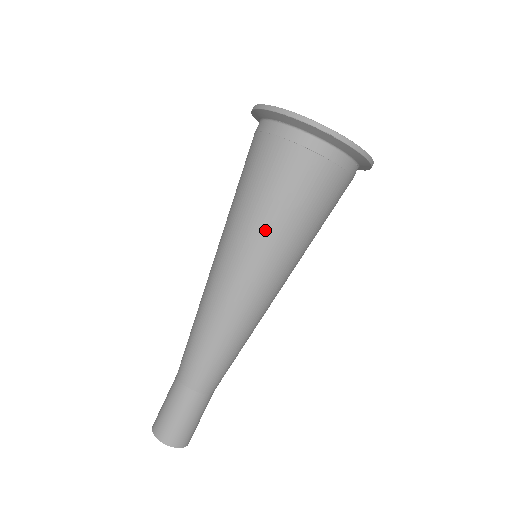
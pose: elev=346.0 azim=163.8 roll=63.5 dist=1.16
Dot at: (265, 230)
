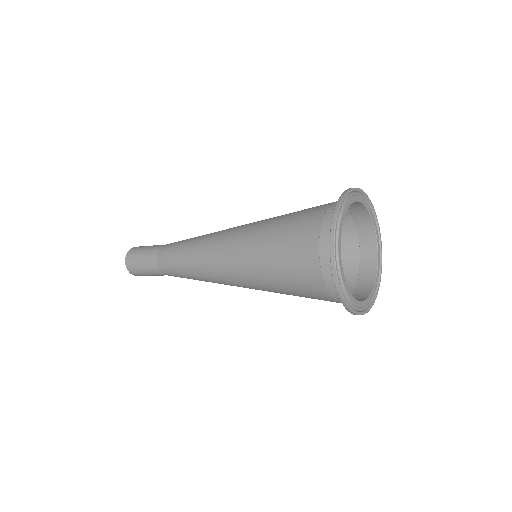
Dot at: (256, 250)
